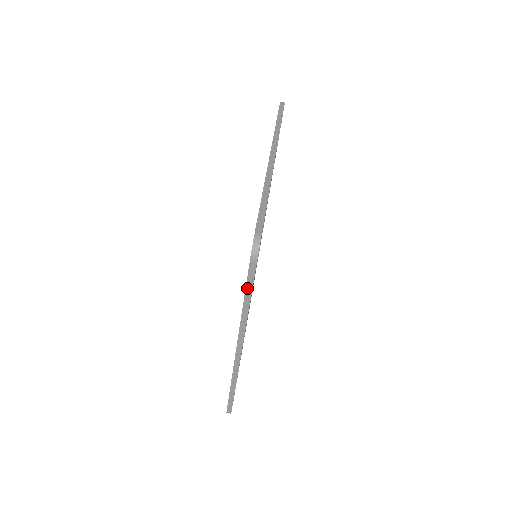
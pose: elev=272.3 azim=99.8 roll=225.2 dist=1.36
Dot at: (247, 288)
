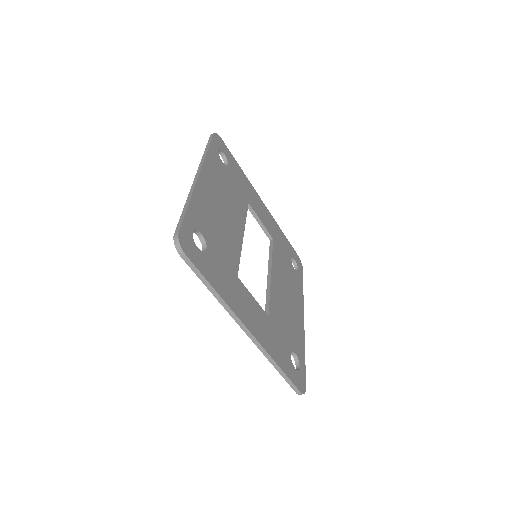
Dot at: occluded
